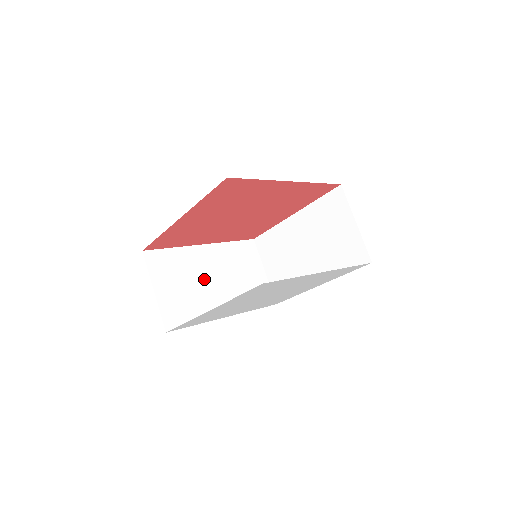
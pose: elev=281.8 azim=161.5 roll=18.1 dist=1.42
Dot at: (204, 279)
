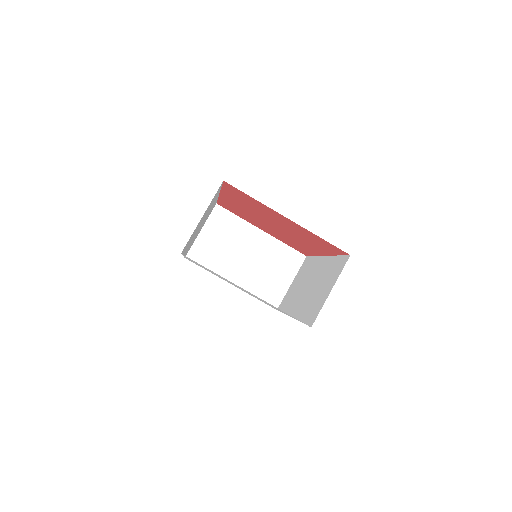
Dot at: occluded
